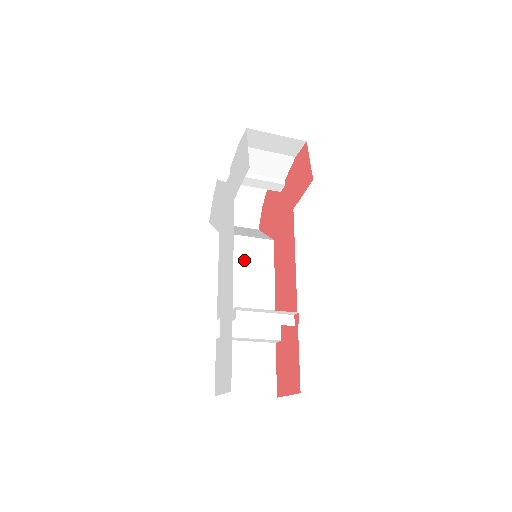
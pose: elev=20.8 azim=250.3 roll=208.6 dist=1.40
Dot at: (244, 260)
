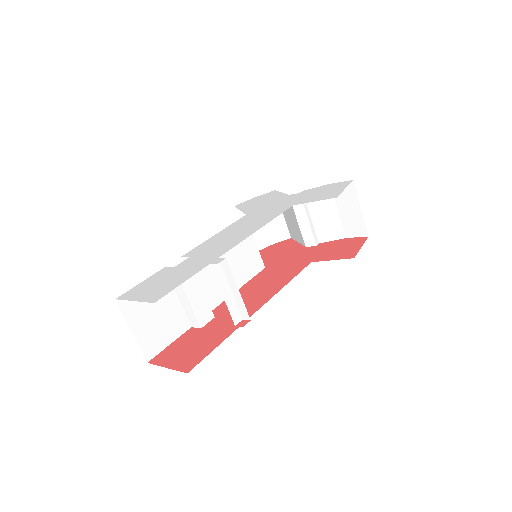
Dot at: (238, 251)
